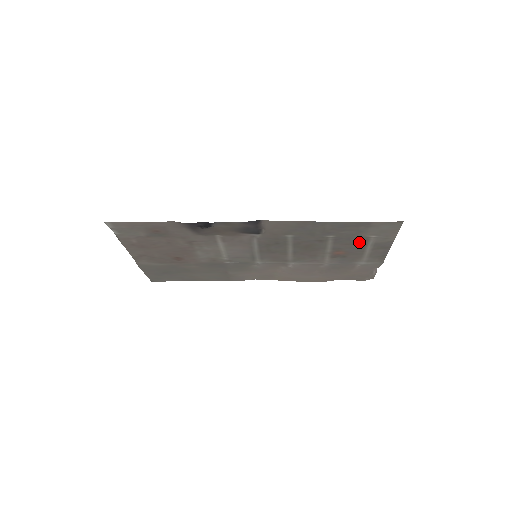
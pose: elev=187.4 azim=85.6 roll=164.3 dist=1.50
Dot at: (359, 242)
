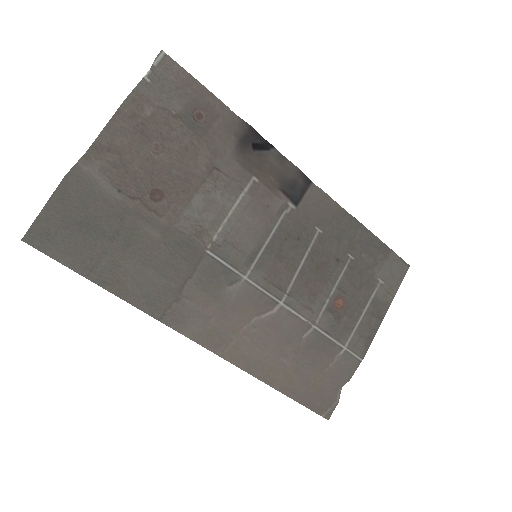
Dot at: (365, 288)
